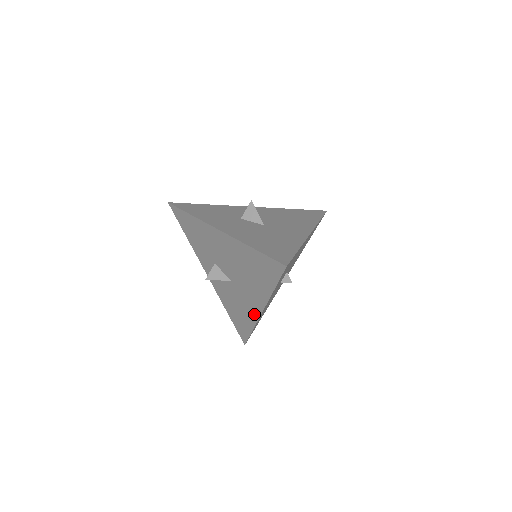
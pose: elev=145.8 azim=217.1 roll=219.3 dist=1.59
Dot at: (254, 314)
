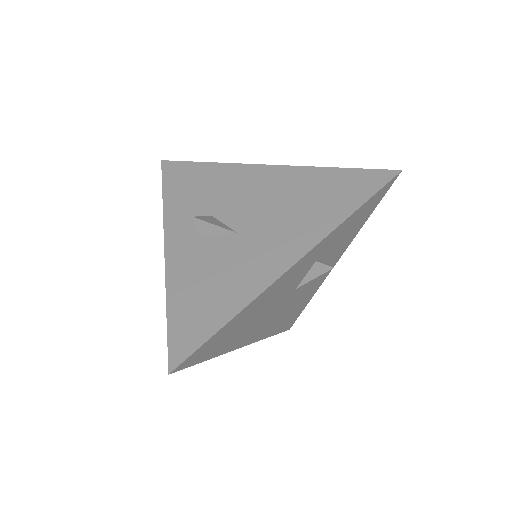
Dot at: (266, 275)
